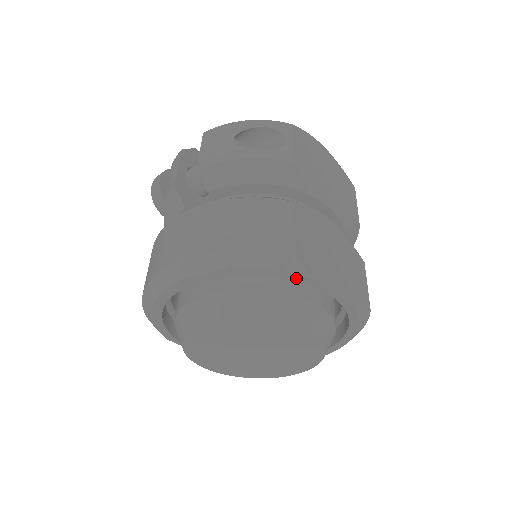
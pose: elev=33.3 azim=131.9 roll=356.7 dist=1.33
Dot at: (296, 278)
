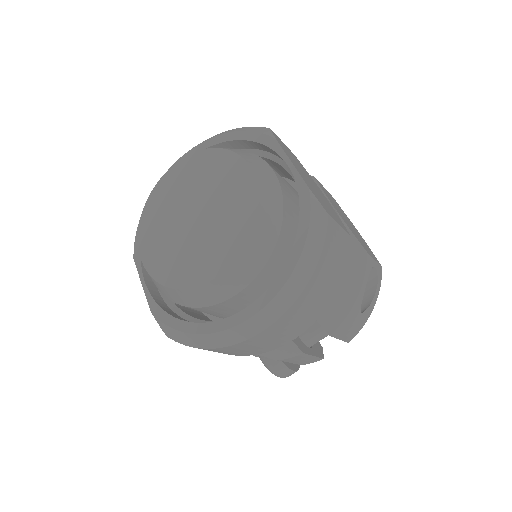
Dot at: (262, 140)
